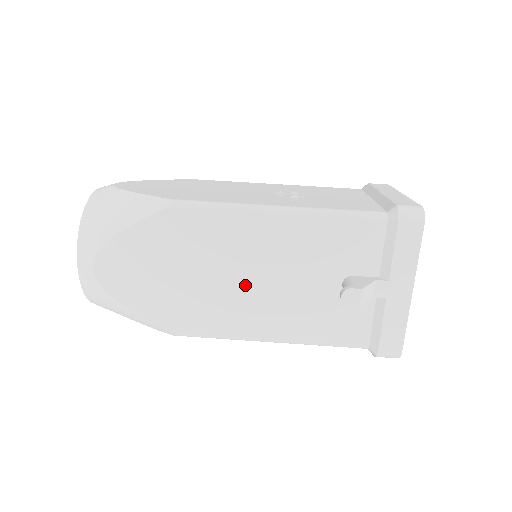
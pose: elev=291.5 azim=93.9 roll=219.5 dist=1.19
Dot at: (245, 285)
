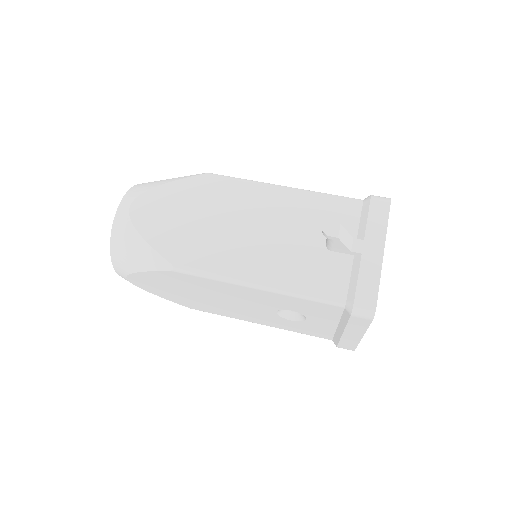
Dot at: (246, 233)
